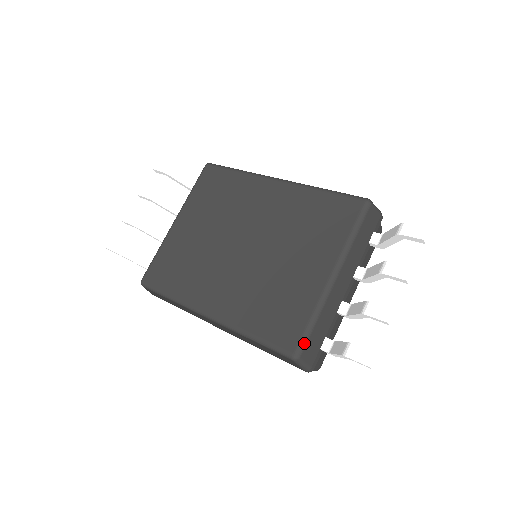
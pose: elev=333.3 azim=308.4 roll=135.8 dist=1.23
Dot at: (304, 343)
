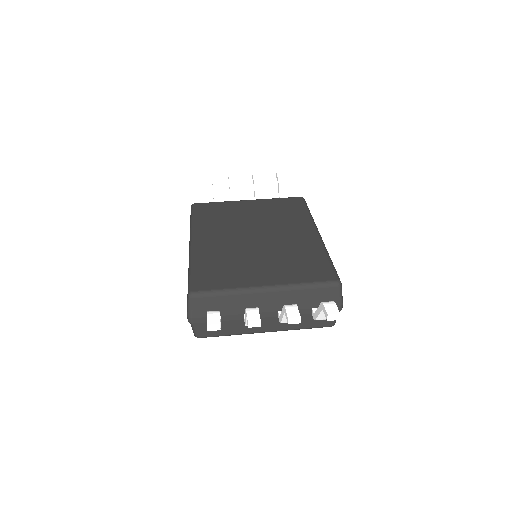
Dot at: (204, 294)
